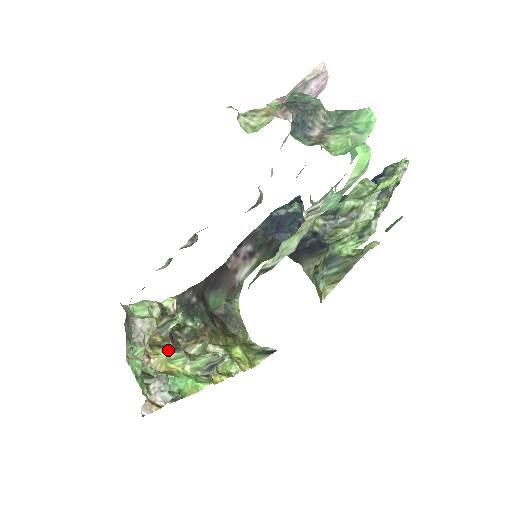
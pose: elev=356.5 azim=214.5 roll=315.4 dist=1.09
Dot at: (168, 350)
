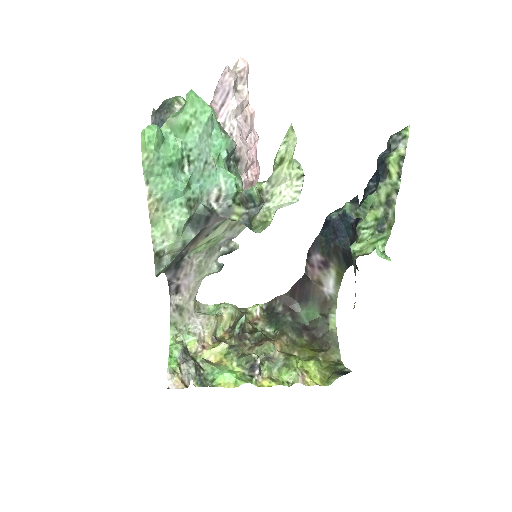
Dot at: (221, 345)
